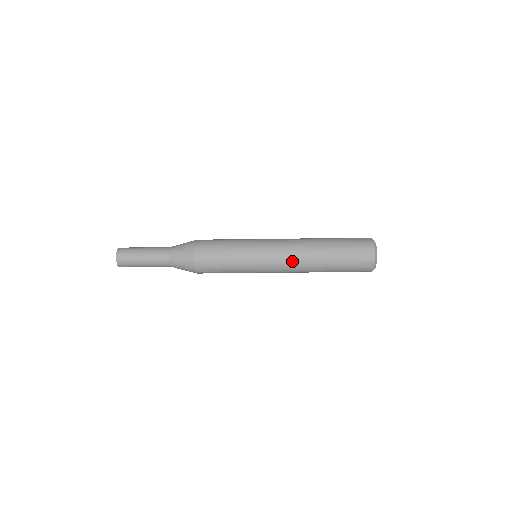
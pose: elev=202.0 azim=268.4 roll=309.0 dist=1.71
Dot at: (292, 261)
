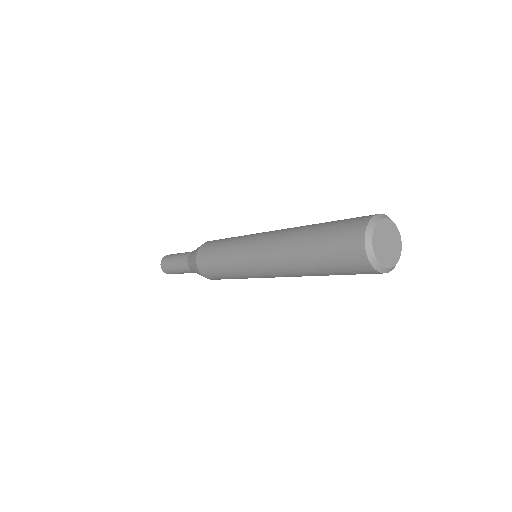
Dot at: (273, 266)
